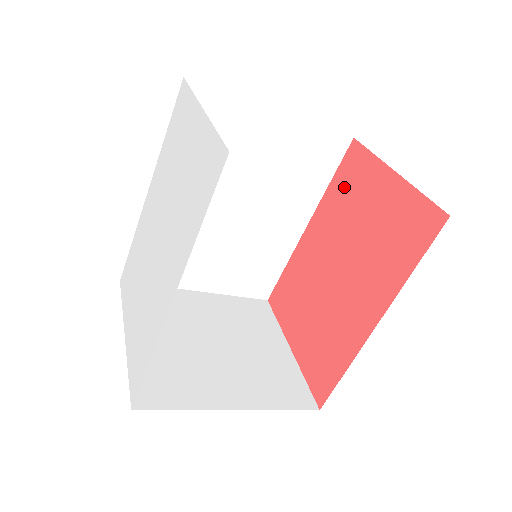
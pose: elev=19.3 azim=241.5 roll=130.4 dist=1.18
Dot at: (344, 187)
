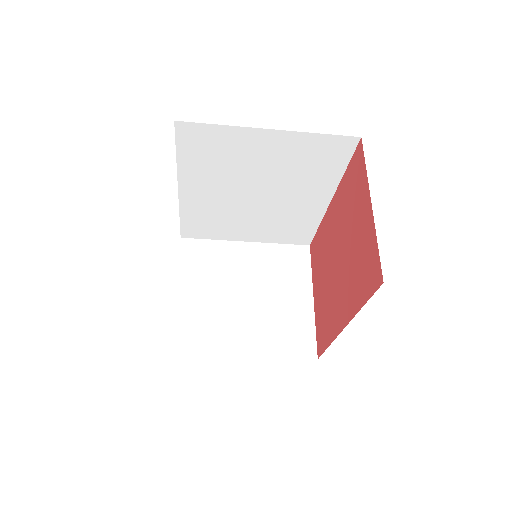
Dot at: (350, 186)
